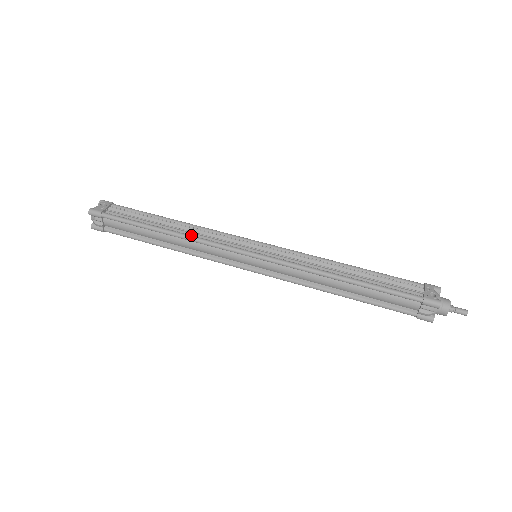
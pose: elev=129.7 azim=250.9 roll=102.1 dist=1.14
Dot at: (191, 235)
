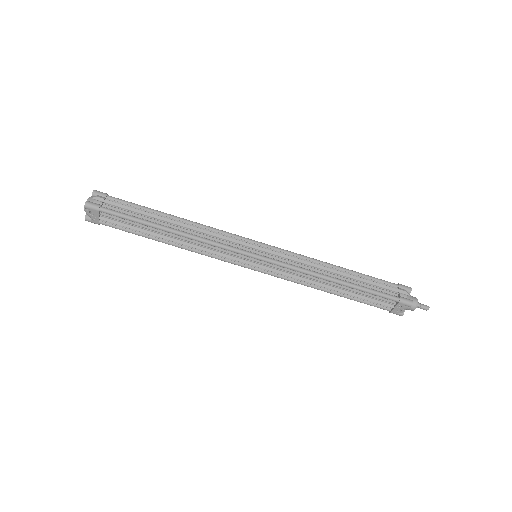
Dot at: (192, 250)
